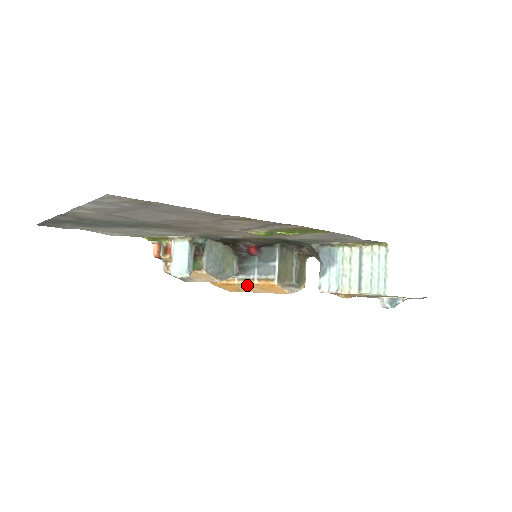
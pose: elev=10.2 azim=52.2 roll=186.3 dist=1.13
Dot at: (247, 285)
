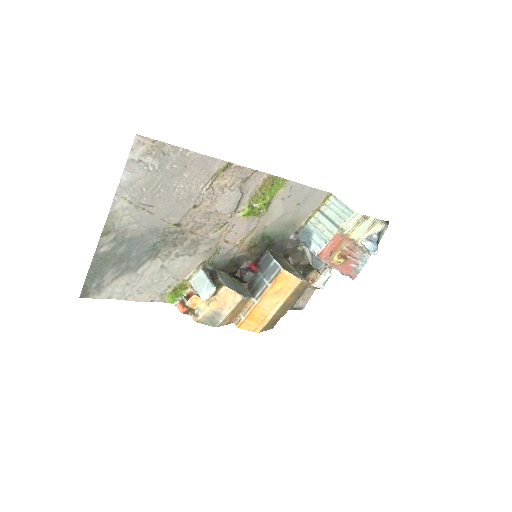
Dot at: (266, 298)
